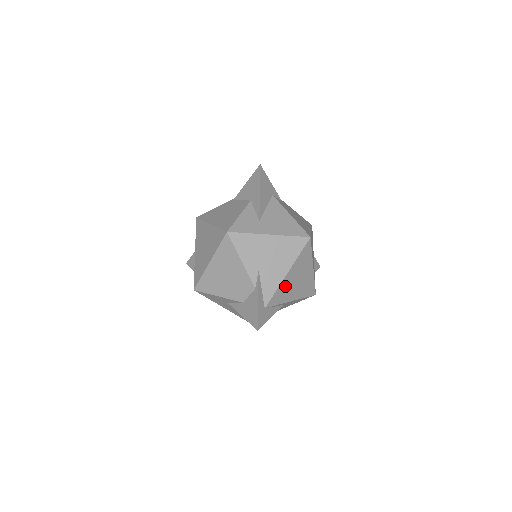
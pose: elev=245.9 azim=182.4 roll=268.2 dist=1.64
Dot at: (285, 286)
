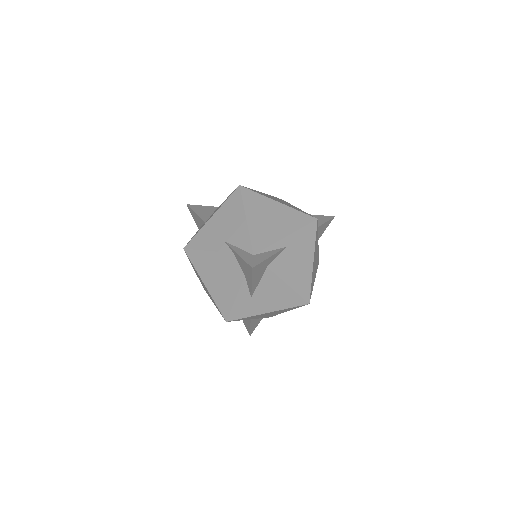
Dot at: (258, 229)
